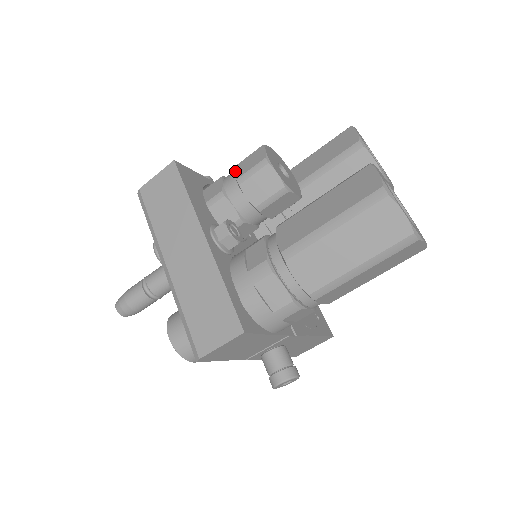
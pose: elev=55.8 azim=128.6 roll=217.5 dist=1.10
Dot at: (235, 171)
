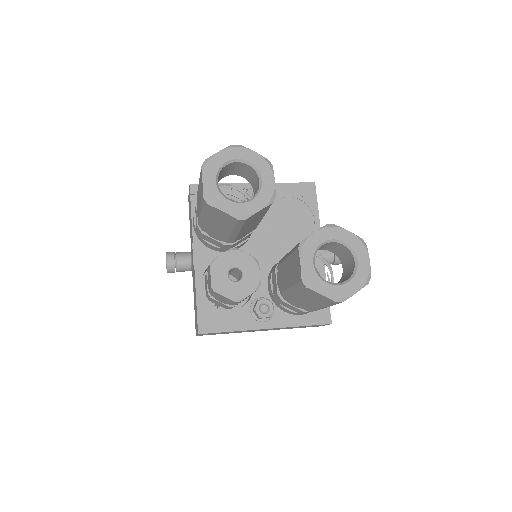
Dot at: (219, 300)
